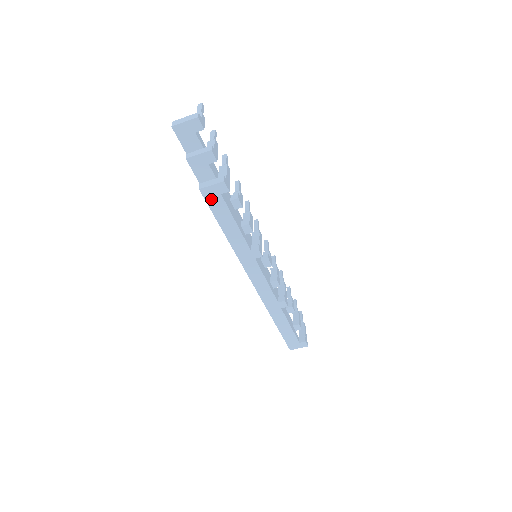
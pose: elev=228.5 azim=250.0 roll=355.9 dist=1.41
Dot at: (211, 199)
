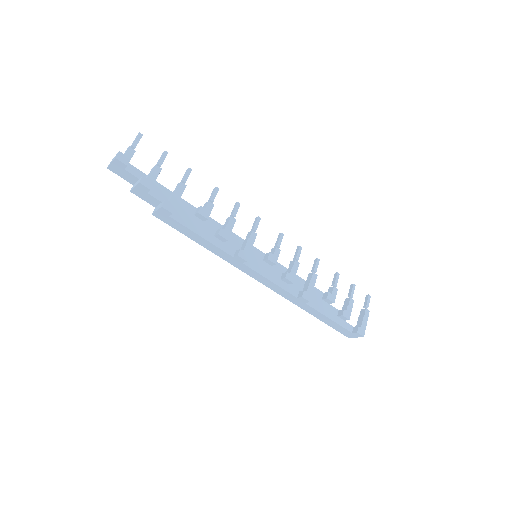
Dot at: (166, 220)
